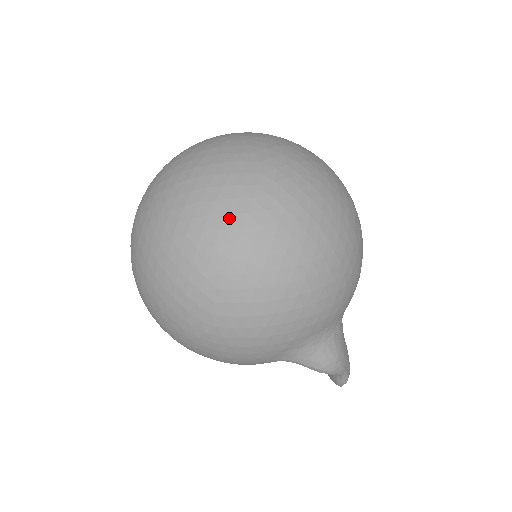
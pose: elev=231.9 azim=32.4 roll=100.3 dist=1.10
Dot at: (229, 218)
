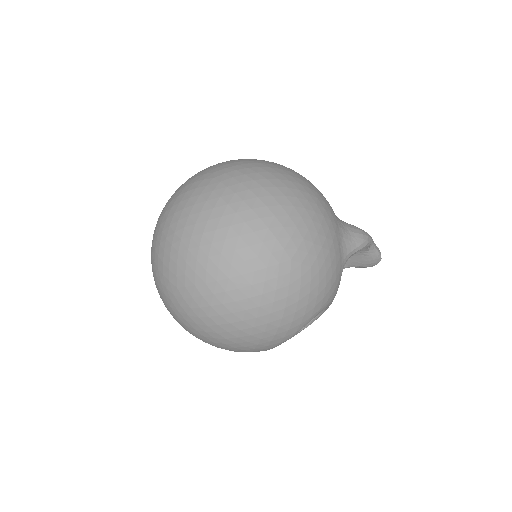
Dot at: (232, 204)
